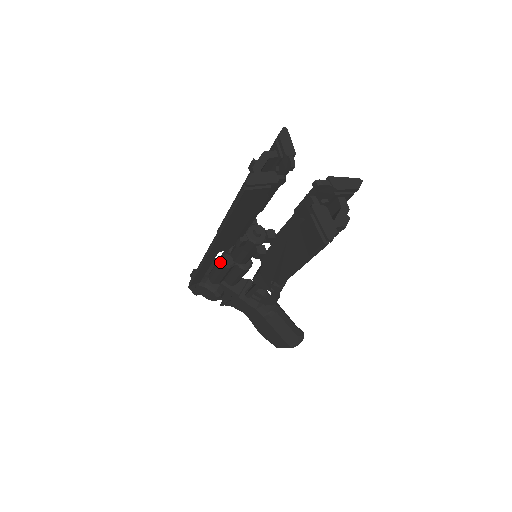
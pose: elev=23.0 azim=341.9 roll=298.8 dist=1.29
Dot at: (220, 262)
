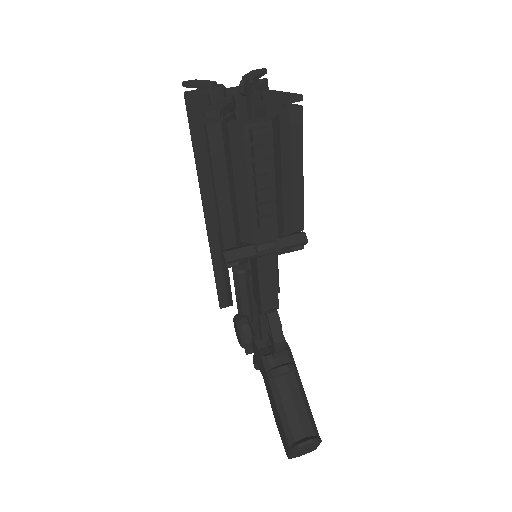
Dot at: occluded
